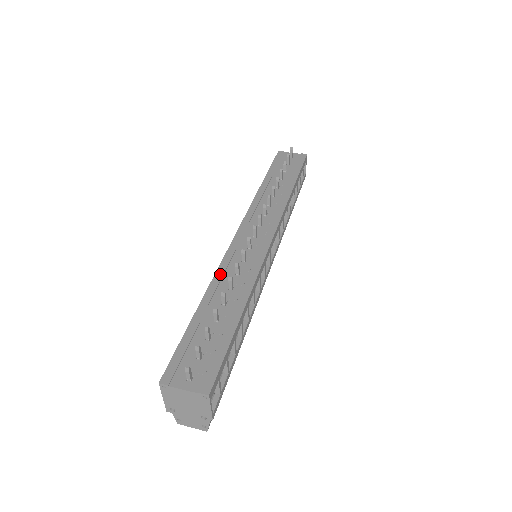
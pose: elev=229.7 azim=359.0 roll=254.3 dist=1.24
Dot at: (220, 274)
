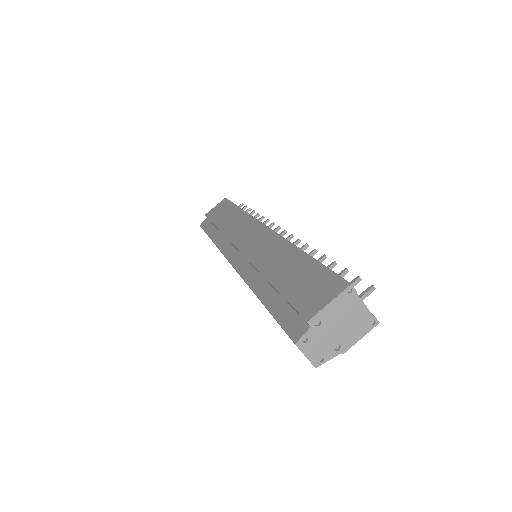
Dot at: occluded
